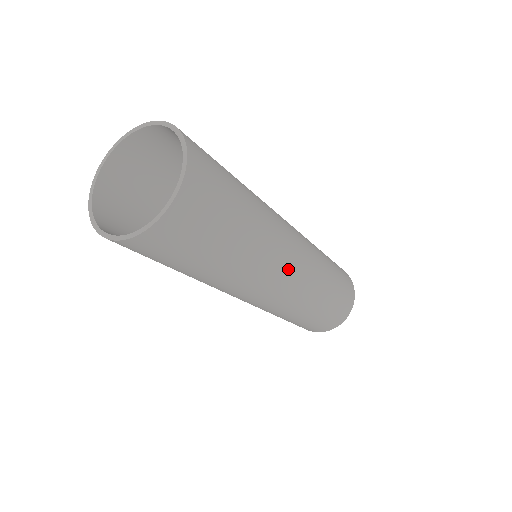
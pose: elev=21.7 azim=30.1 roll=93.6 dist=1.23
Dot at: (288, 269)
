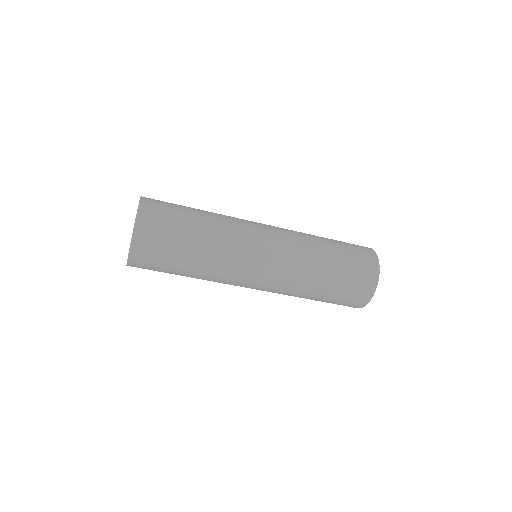
Dot at: (260, 227)
